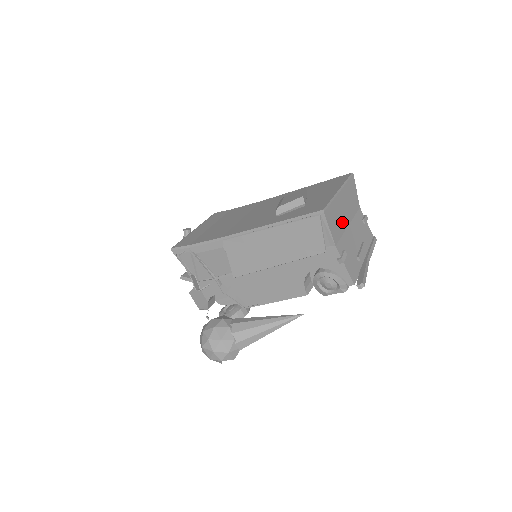
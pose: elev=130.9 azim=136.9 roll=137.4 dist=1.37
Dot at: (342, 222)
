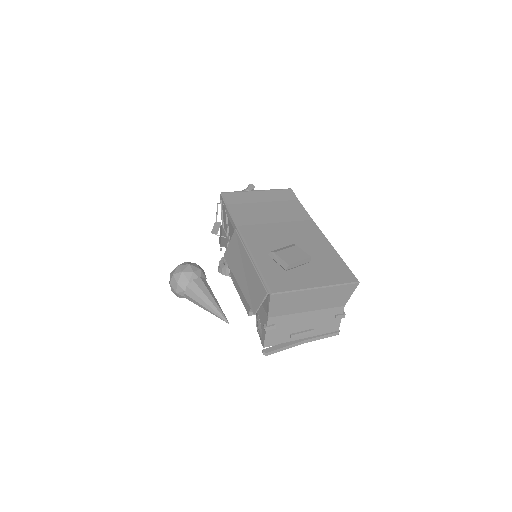
Dot at: (298, 307)
